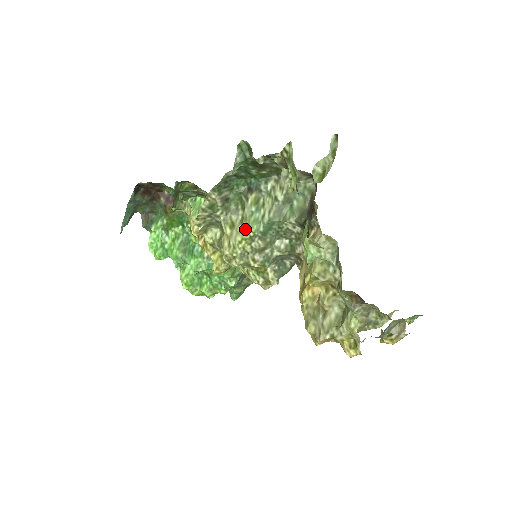
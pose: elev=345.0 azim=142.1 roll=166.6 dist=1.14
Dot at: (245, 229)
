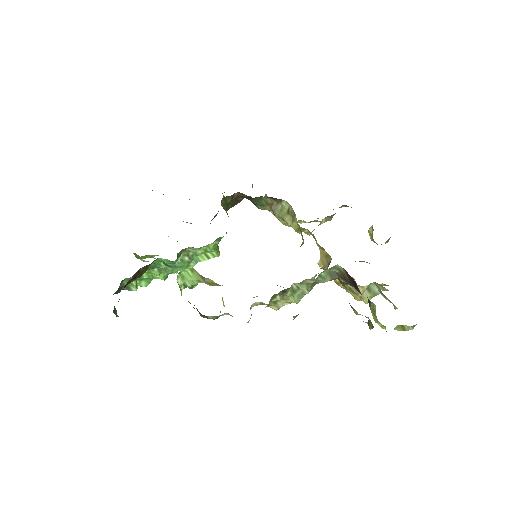
Dot at: occluded
